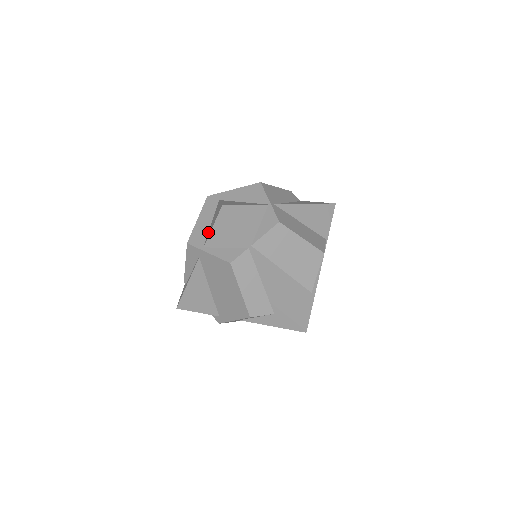
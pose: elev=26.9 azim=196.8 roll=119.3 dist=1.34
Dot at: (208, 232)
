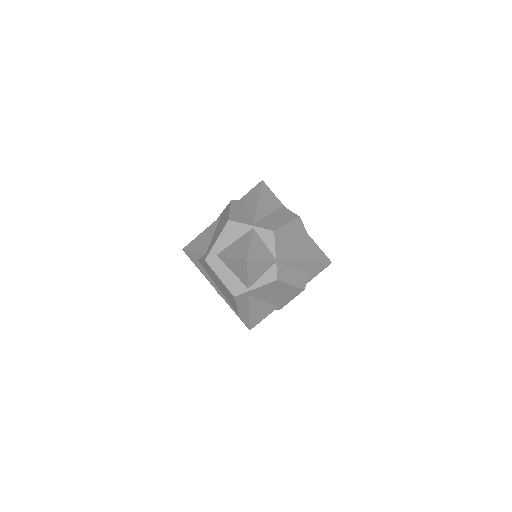
Dot at: (239, 279)
